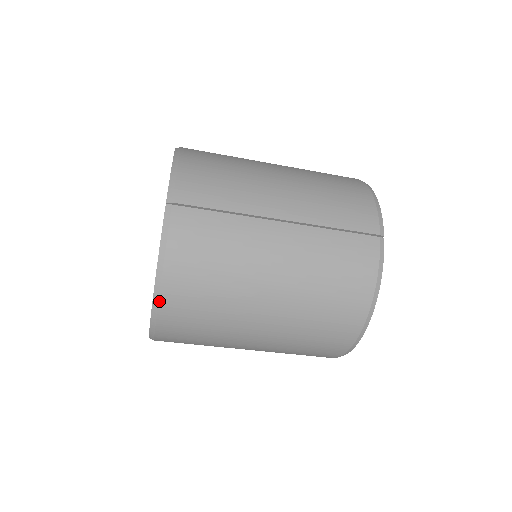
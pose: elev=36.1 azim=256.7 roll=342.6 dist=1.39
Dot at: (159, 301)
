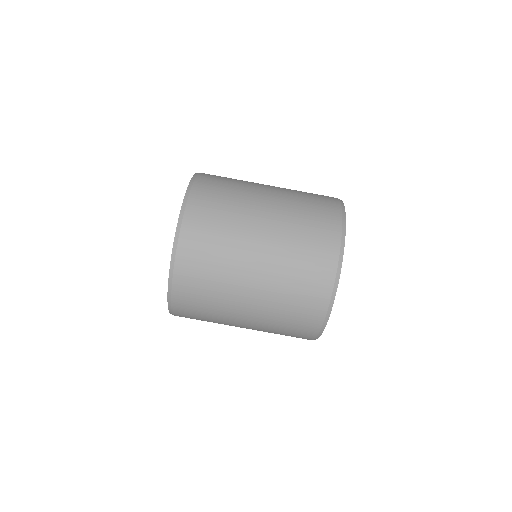
Dot at: (195, 180)
